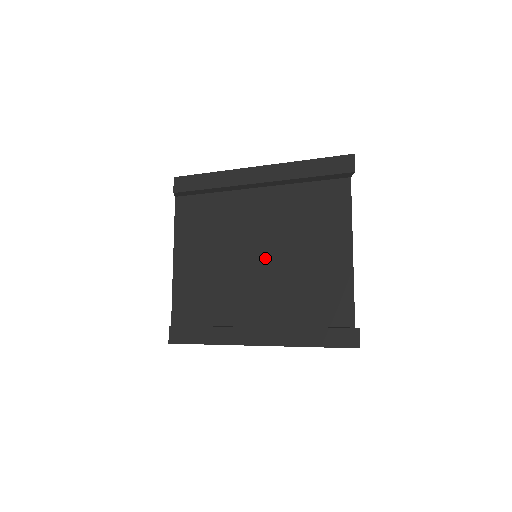
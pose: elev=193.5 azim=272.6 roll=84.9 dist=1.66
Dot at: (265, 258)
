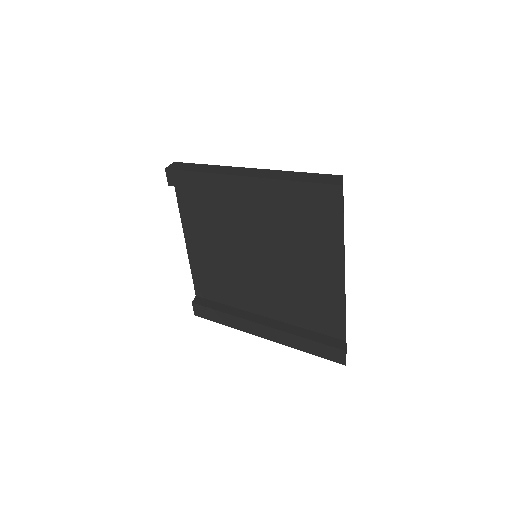
Dot at: (264, 262)
